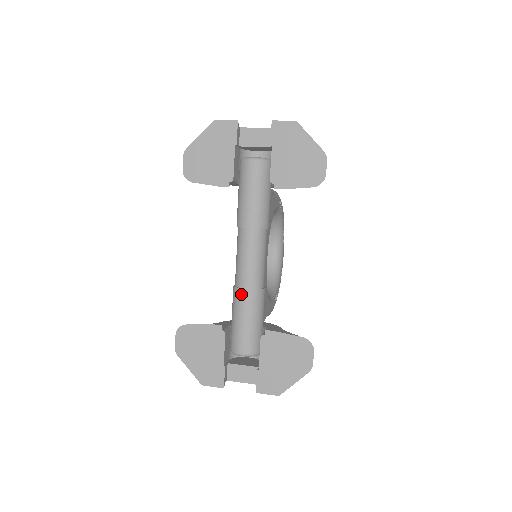
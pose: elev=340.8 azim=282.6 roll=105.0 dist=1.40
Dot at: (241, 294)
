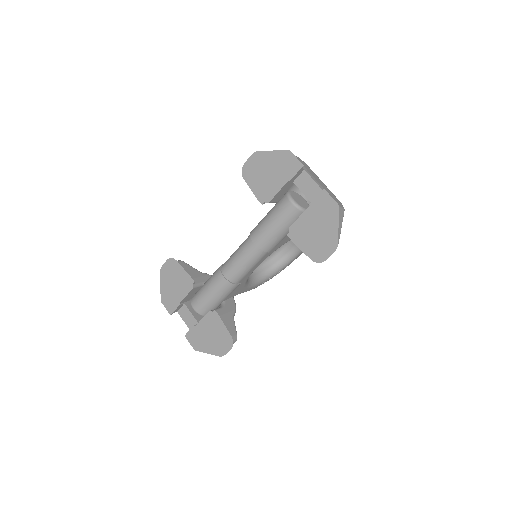
Dot at: (219, 276)
